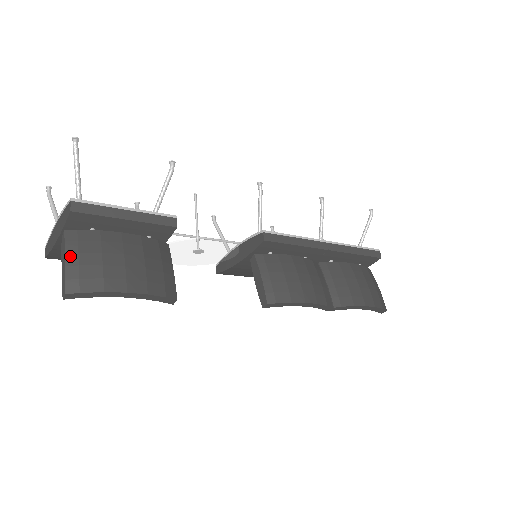
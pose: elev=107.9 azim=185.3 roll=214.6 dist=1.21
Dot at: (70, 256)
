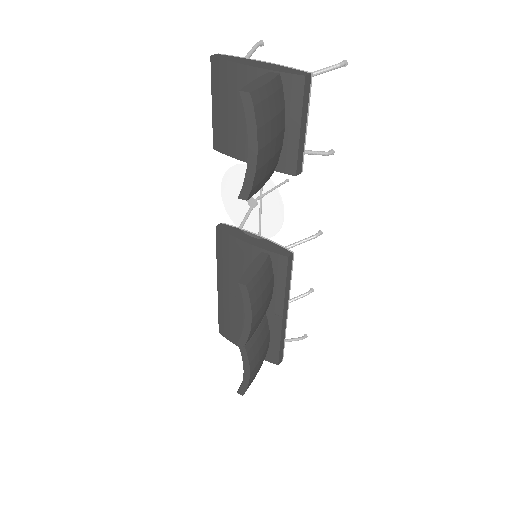
Dot at: (271, 86)
